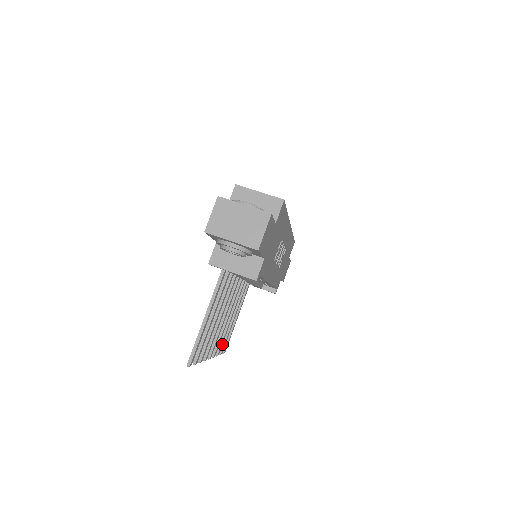
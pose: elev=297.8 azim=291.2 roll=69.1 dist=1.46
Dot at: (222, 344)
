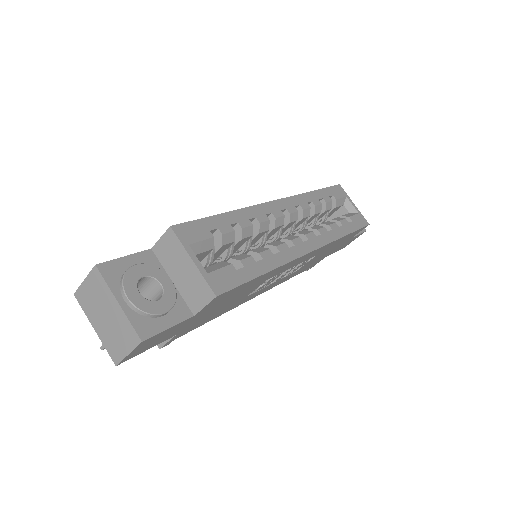
Dot at: occluded
